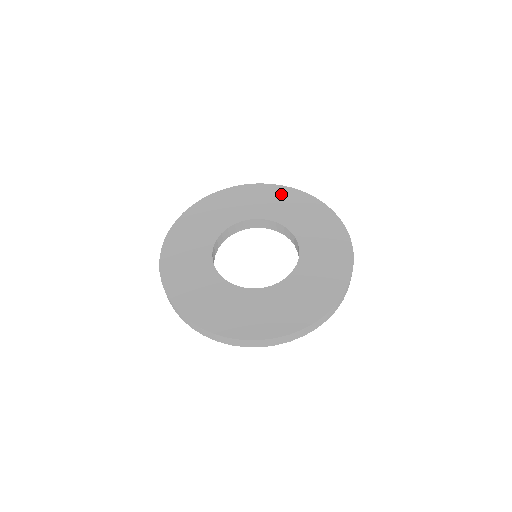
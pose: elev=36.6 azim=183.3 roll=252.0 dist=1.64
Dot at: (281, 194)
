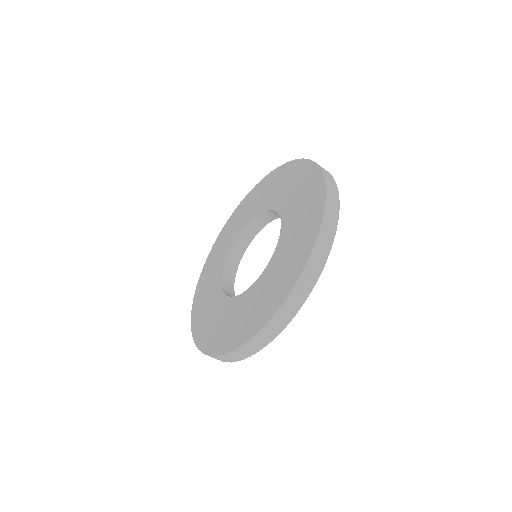
Dot at: (263, 186)
